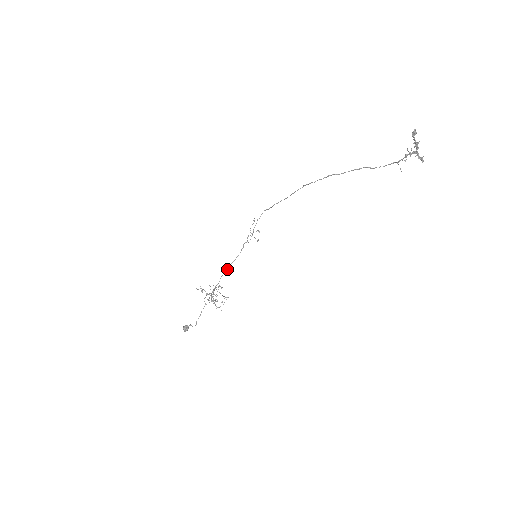
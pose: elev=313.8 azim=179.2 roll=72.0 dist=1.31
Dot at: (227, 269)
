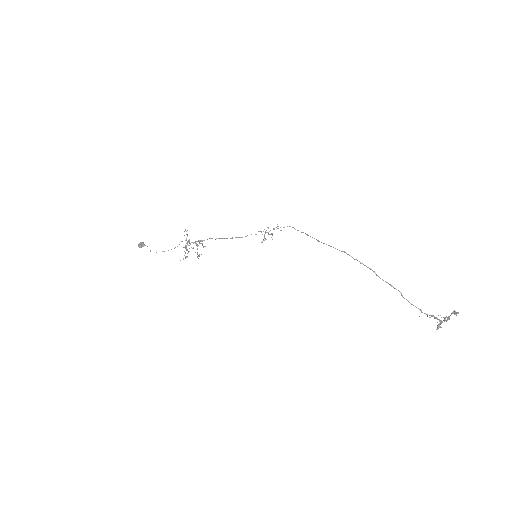
Dot at: (221, 238)
